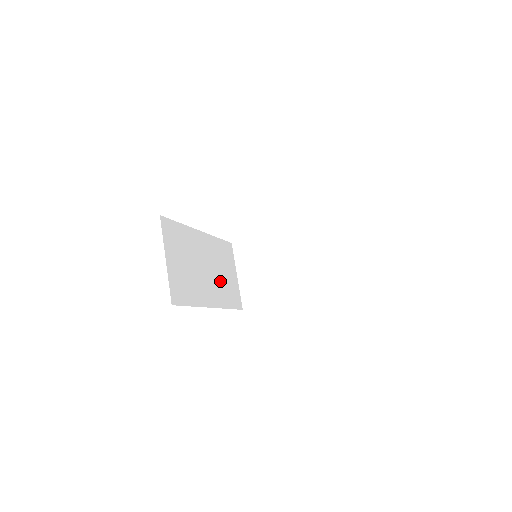
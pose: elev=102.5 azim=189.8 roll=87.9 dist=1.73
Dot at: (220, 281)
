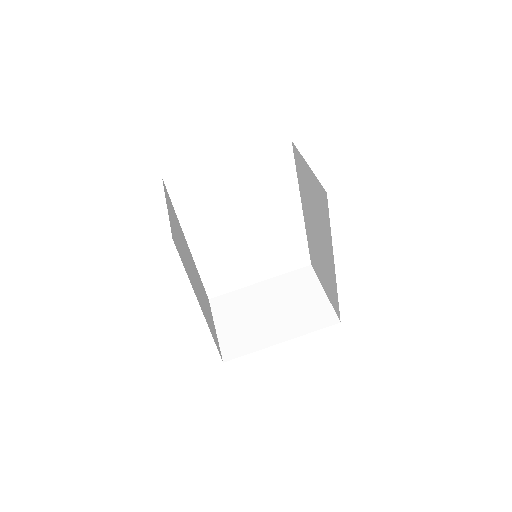
Dot at: (204, 305)
